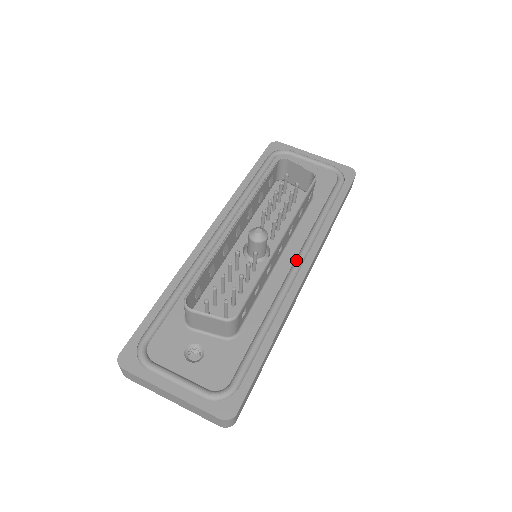
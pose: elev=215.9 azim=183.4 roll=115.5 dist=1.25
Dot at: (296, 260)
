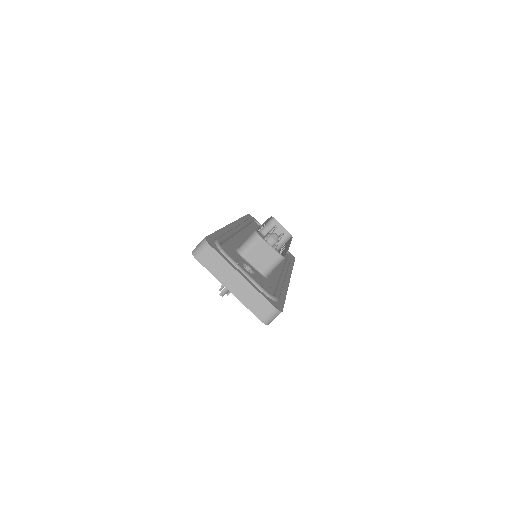
Dot at: (284, 269)
